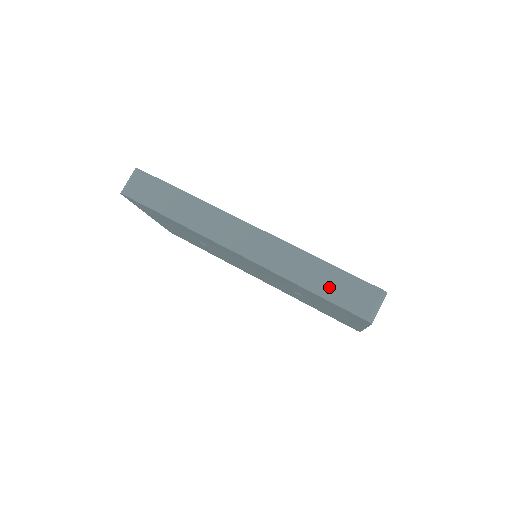
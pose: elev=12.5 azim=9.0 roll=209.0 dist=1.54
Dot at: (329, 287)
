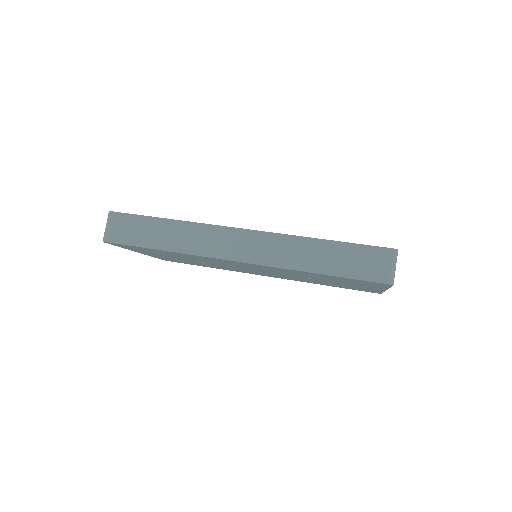
Dot at: (339, 264)
